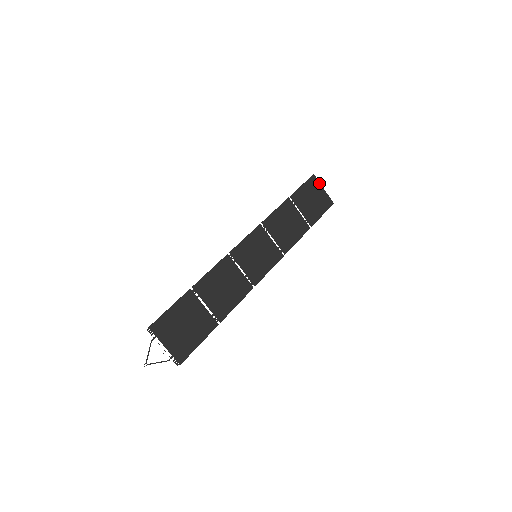
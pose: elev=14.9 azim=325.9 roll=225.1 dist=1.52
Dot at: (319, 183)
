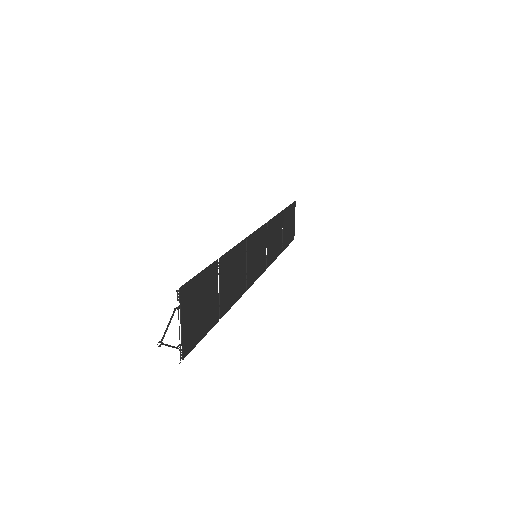
Dot at: occluded
